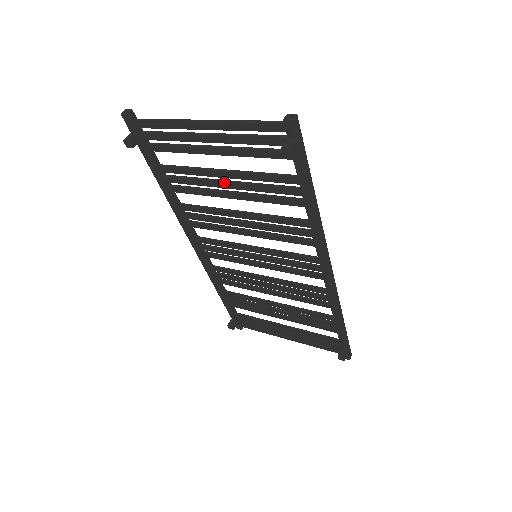
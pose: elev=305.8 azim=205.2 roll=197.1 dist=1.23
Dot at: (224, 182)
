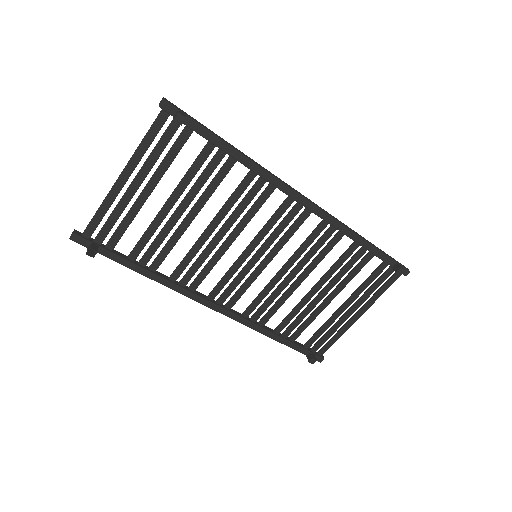
Dot at: (176, 211)
